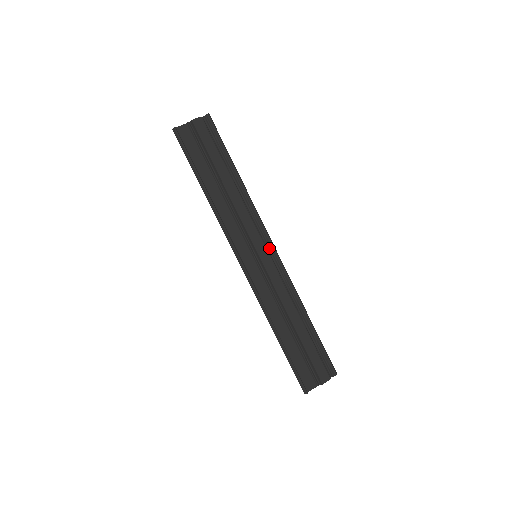
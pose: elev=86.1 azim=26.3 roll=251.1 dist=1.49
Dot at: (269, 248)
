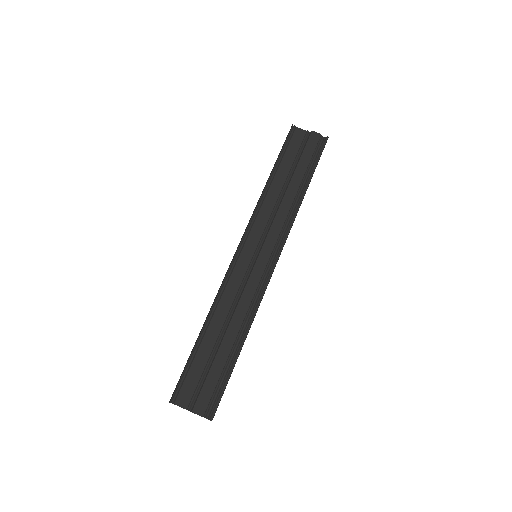
Dot at: (273, 262)
